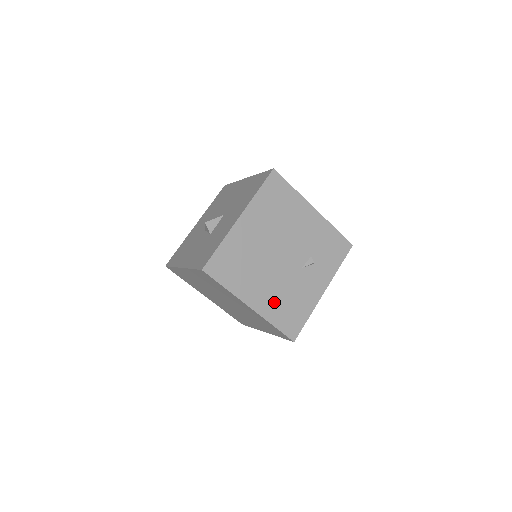
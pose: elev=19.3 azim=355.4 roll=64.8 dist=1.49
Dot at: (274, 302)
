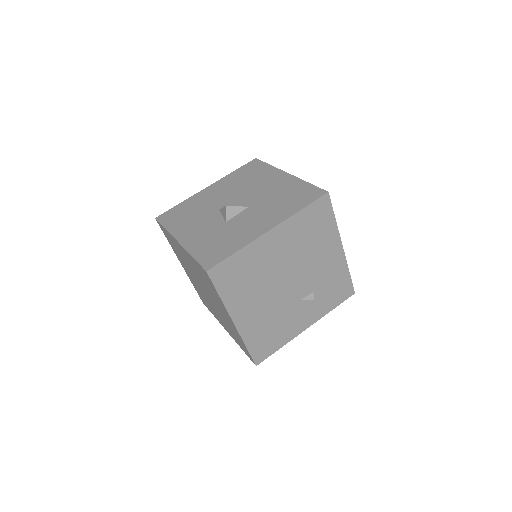
Dot at: (258, 324)
